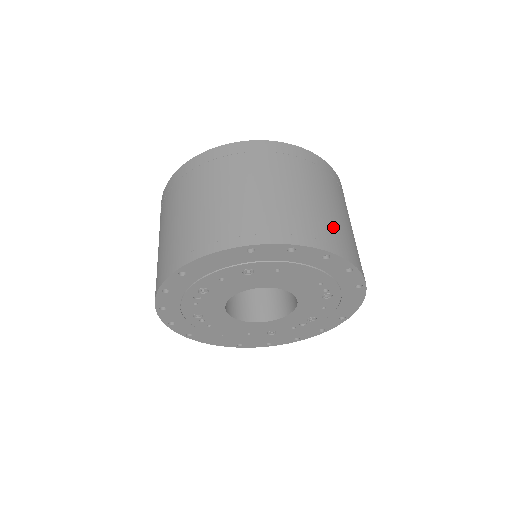
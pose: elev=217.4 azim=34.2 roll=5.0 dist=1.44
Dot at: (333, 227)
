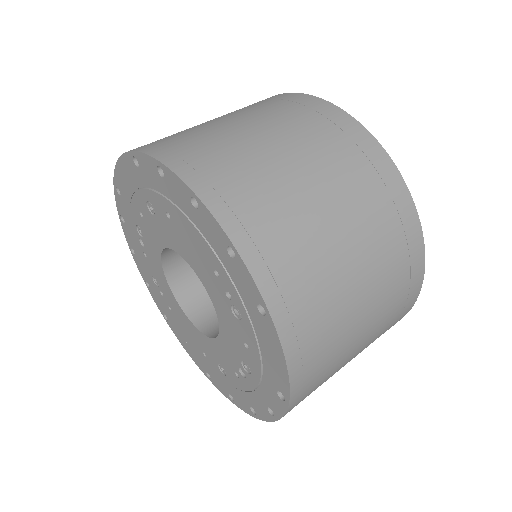
Dot at: (254, 183)
